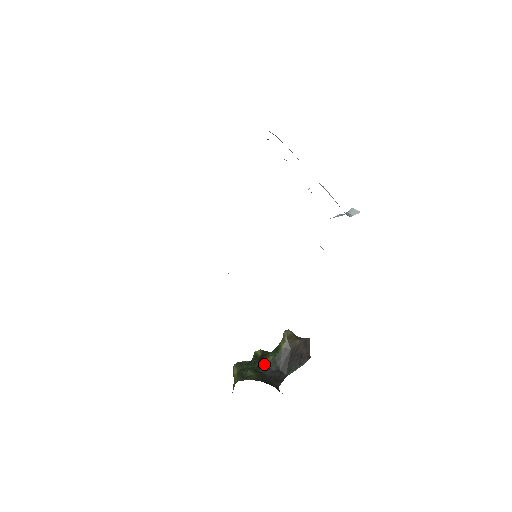
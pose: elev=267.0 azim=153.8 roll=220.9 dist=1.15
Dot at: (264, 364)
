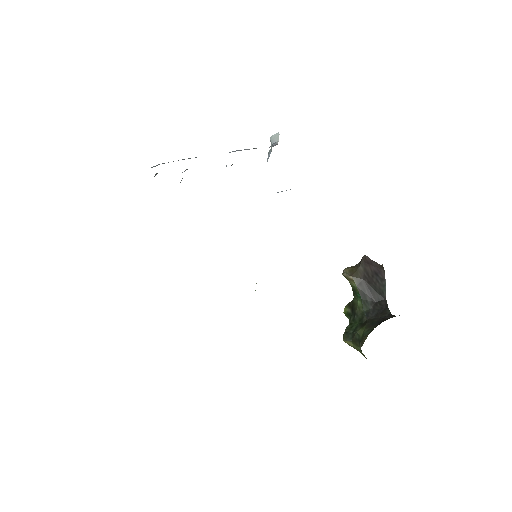
Dot at: (361, 313)
